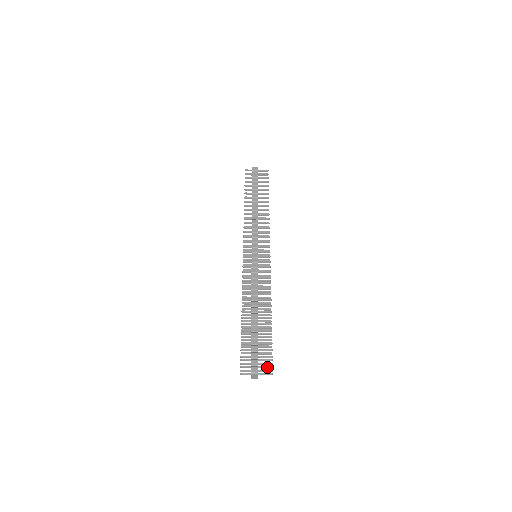
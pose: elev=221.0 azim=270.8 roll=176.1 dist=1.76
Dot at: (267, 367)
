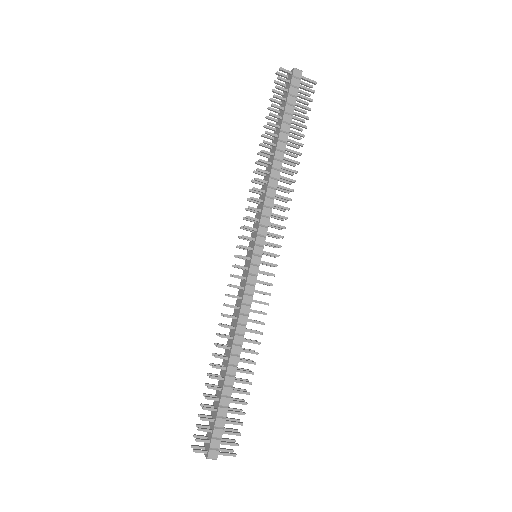
Dot at: (229, 441)
